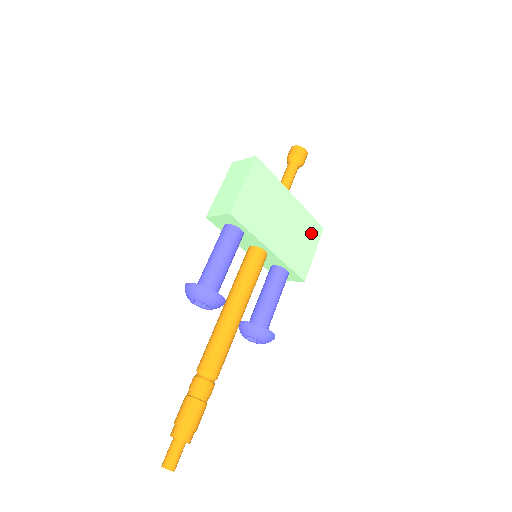
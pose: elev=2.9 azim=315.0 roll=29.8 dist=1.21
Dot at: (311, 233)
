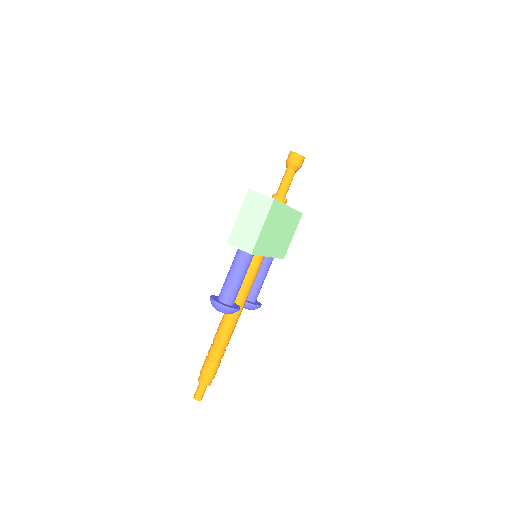
Dot at: (294, 224)
